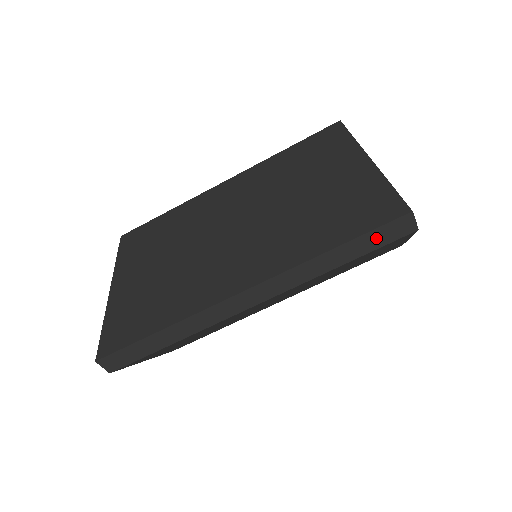
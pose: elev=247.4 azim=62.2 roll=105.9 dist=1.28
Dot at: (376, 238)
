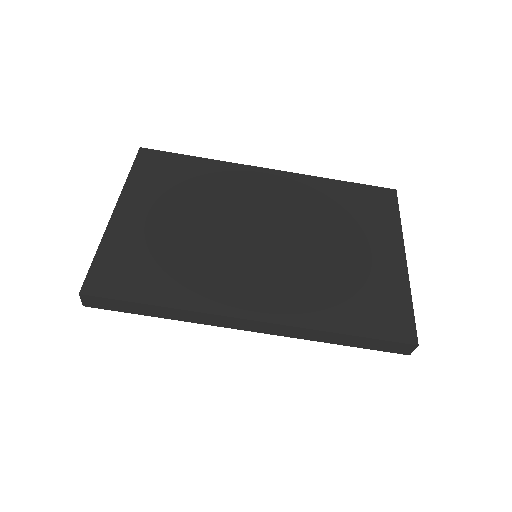
Dot at: (378, 344)
